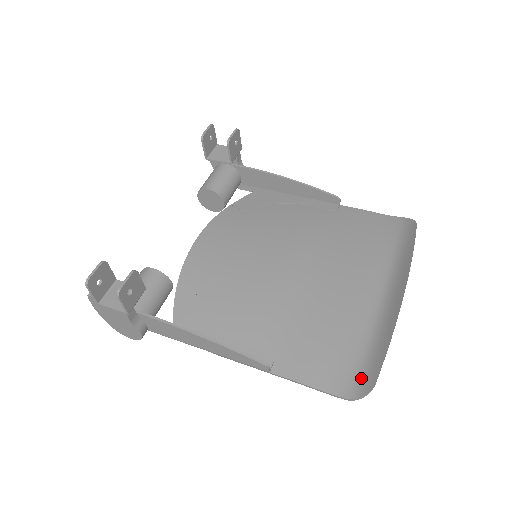
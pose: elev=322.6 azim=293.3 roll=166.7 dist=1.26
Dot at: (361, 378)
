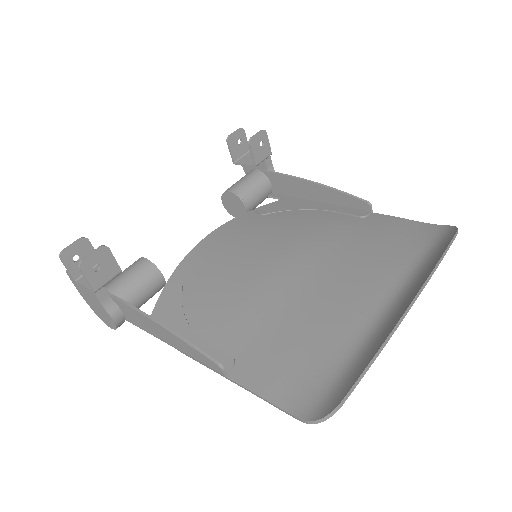
Dot at: (327, 397)
